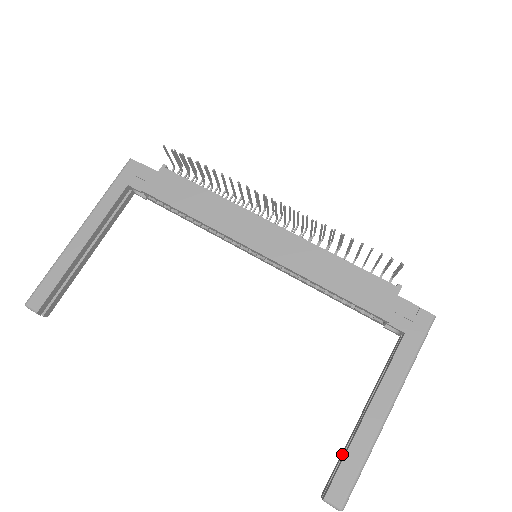
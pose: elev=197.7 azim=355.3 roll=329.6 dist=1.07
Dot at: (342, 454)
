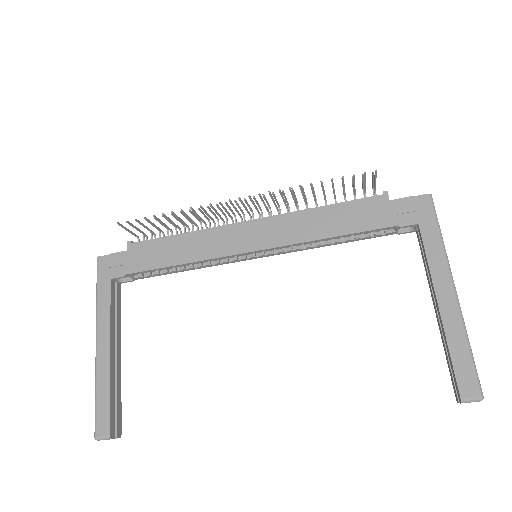
Dot at: (446, 356)
